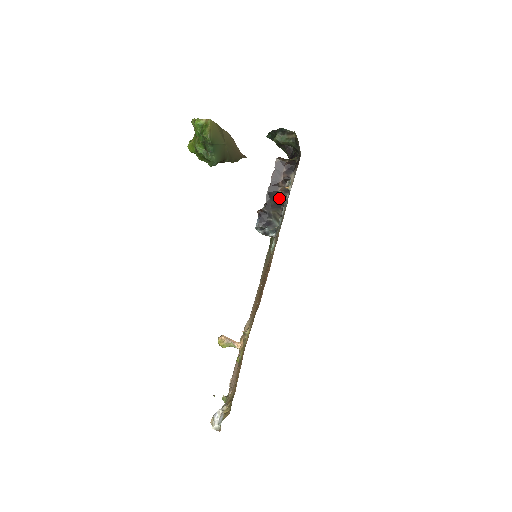
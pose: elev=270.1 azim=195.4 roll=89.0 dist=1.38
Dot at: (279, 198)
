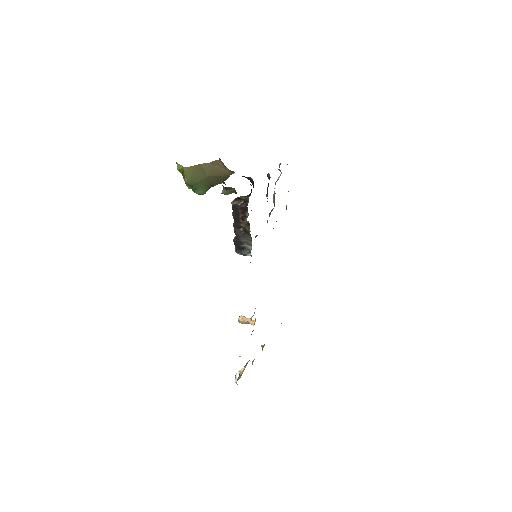
Dot at: (245, 230)
